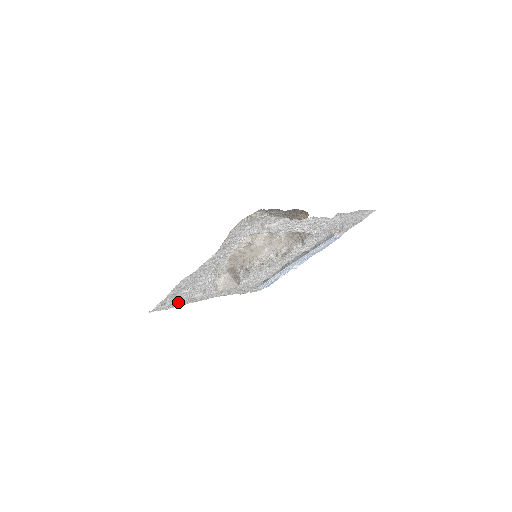
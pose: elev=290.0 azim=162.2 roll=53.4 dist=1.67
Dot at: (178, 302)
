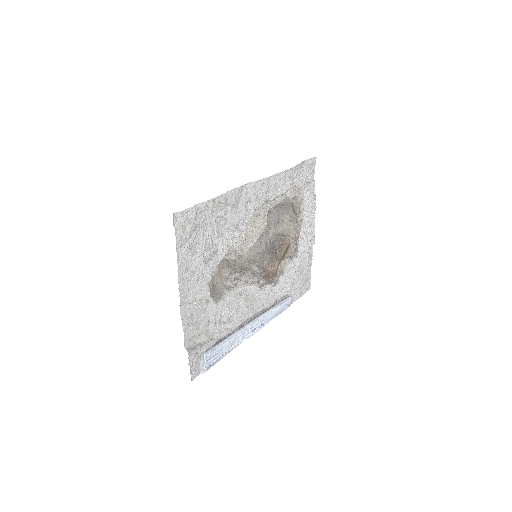
Dot at: (191, 242)
